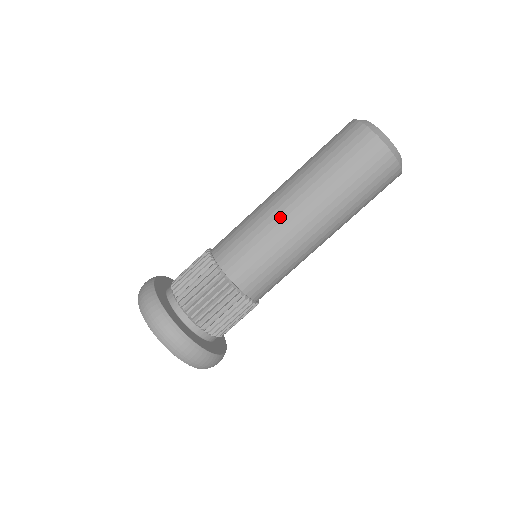
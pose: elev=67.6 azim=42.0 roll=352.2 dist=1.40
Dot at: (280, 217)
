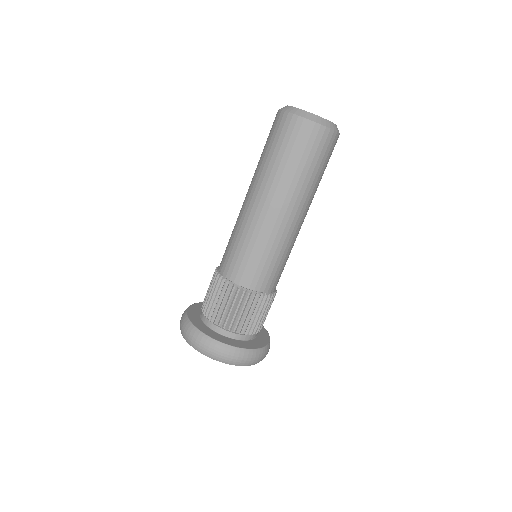
Dot at: (247, 214)
